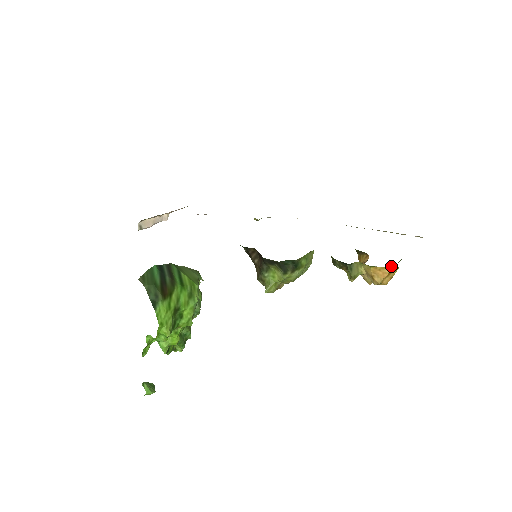
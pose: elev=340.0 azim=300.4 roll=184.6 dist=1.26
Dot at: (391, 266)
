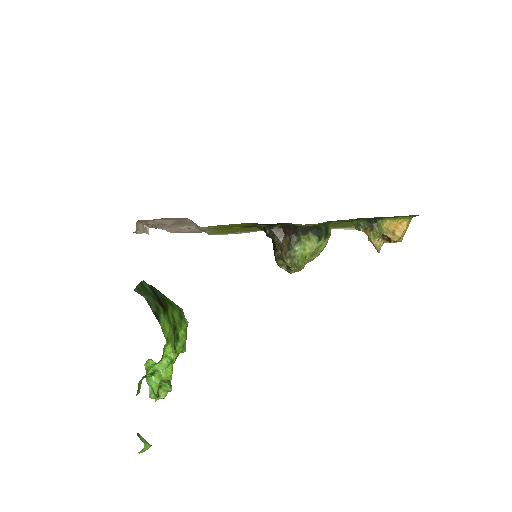
Dot at: (410, 217)
